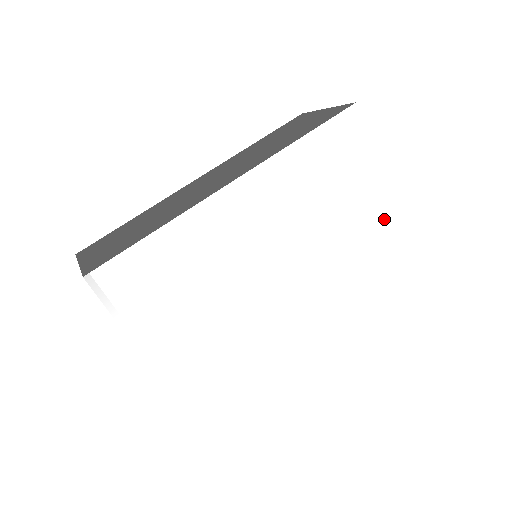
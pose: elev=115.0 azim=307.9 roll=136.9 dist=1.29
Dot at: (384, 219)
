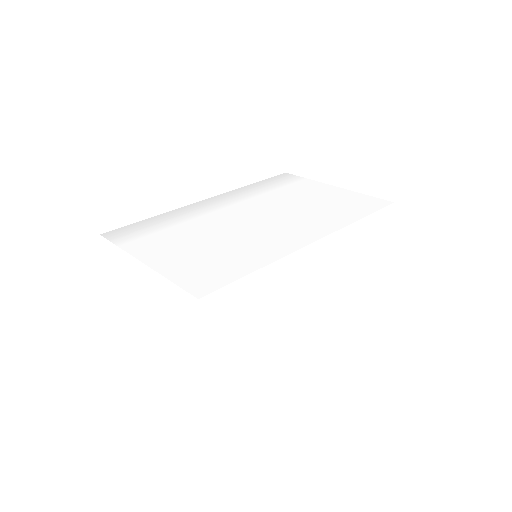
Dot at: (342, 195)
